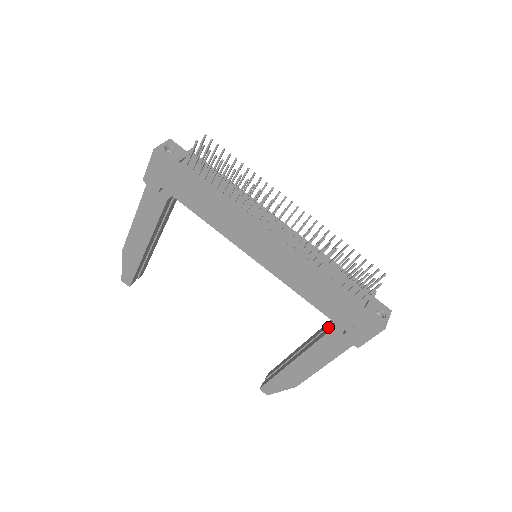
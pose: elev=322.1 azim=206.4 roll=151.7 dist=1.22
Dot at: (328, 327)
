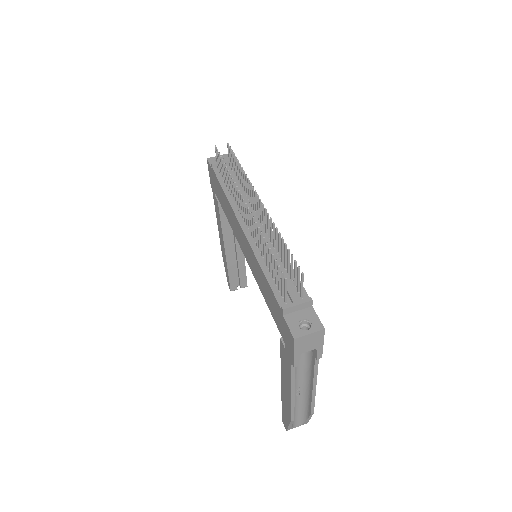
Dot at: occluded
